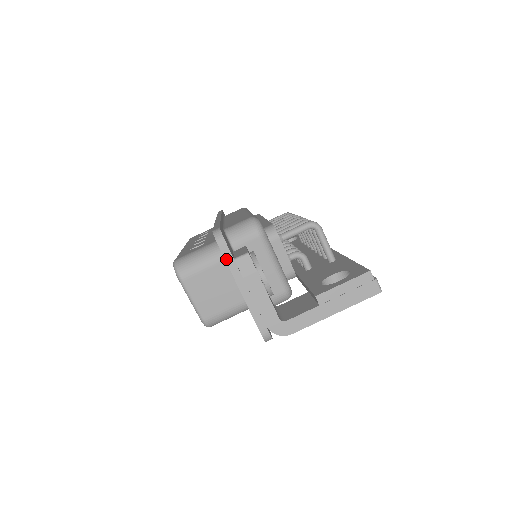
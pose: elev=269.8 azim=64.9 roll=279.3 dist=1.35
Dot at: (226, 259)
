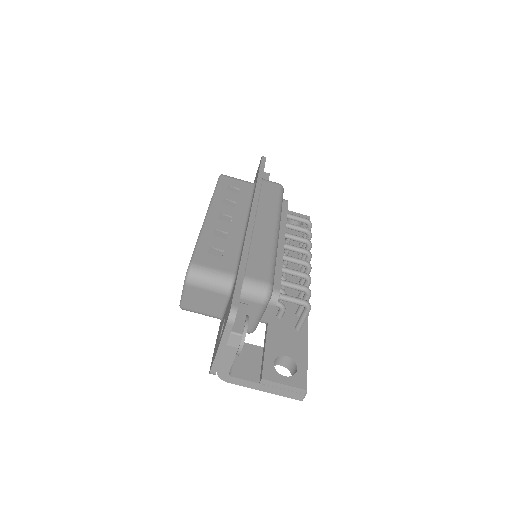
Dot at: (225, 331)
